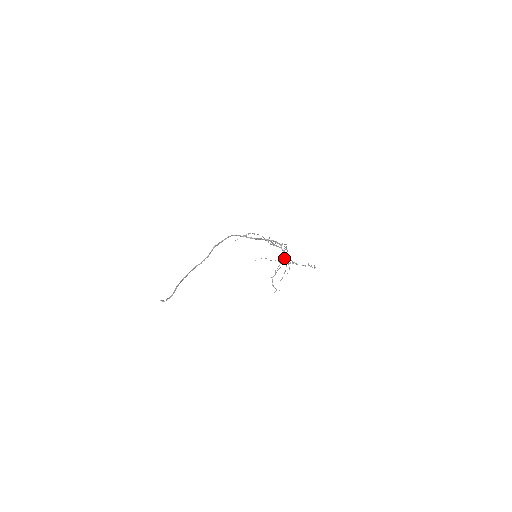
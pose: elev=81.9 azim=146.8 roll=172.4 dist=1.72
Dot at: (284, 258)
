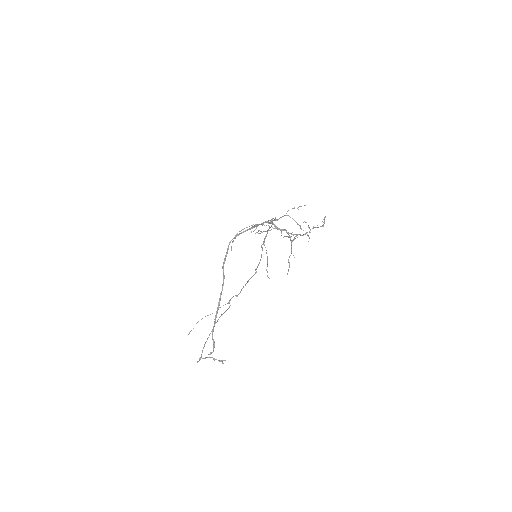
Dot at: occluded
